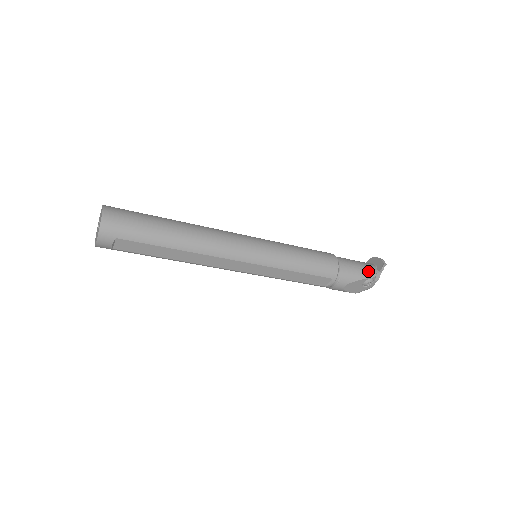
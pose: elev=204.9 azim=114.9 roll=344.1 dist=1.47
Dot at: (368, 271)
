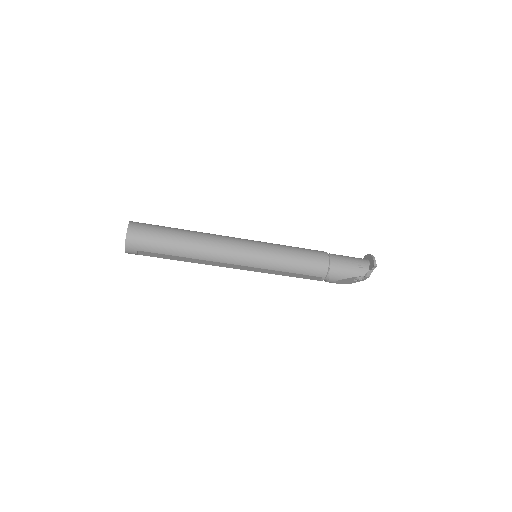
Dot at: (359, 270)
